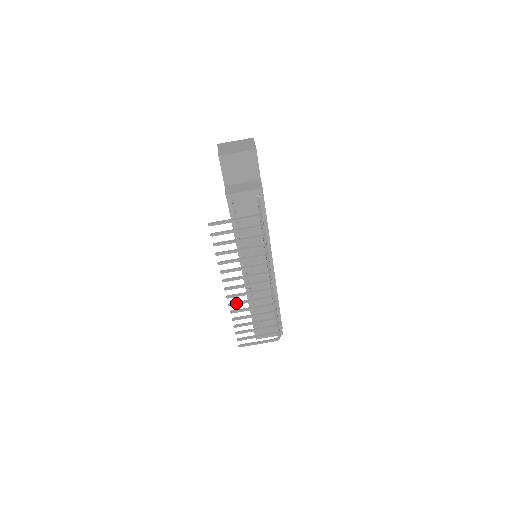
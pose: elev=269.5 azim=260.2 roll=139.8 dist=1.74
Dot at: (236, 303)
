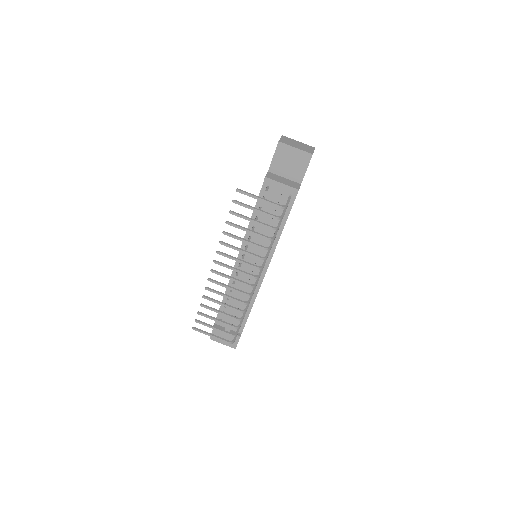
Dot at: (216, 281)
